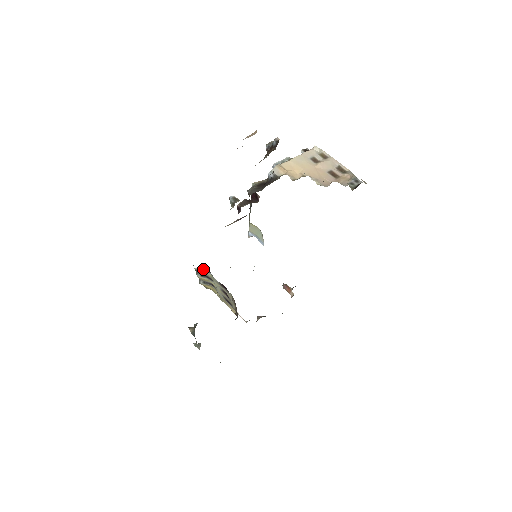
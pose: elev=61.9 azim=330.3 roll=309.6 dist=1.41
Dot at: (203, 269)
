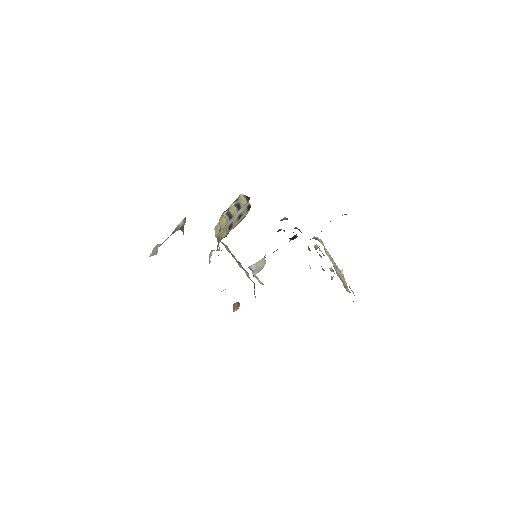
Dot at: (246, 197)
